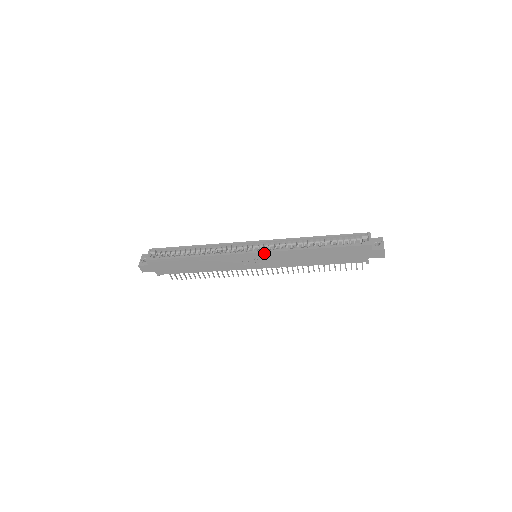
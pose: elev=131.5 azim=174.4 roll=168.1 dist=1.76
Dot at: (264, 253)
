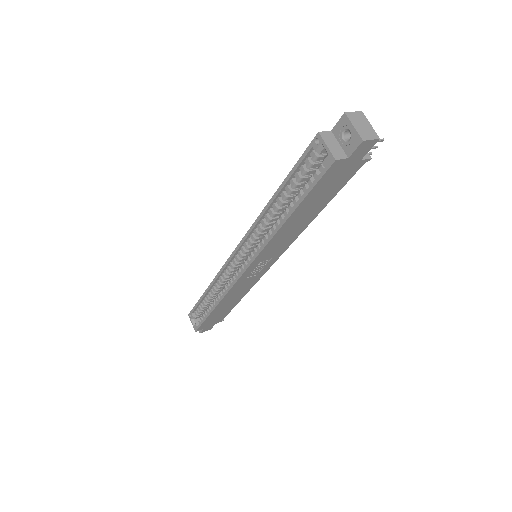
Dot at: (252, 264)
